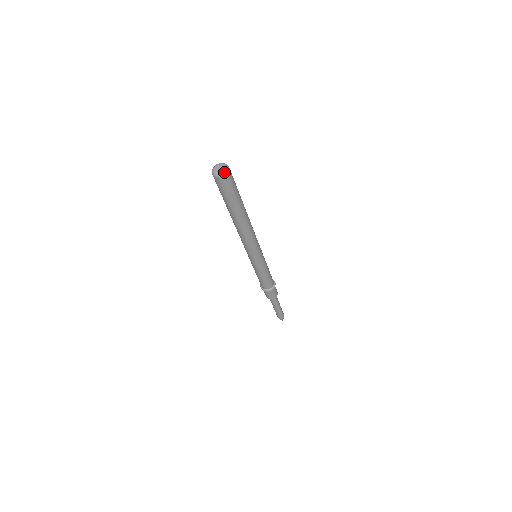
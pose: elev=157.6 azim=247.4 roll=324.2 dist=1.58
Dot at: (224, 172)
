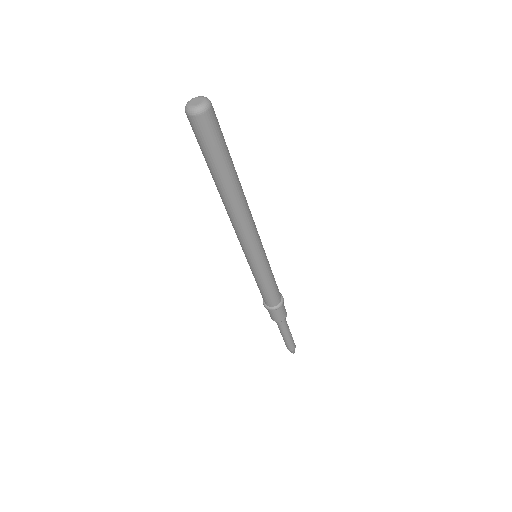
Dot at: (203, 106)
